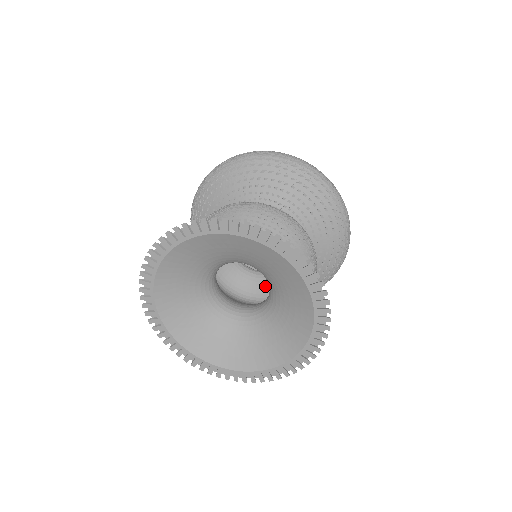
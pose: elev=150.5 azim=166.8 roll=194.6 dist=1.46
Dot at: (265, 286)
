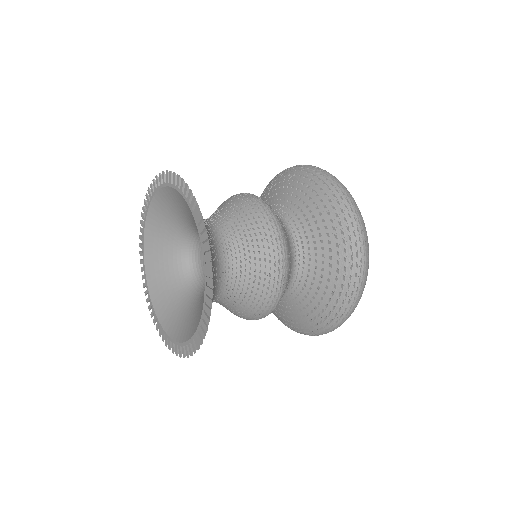
Dot at: occluded
